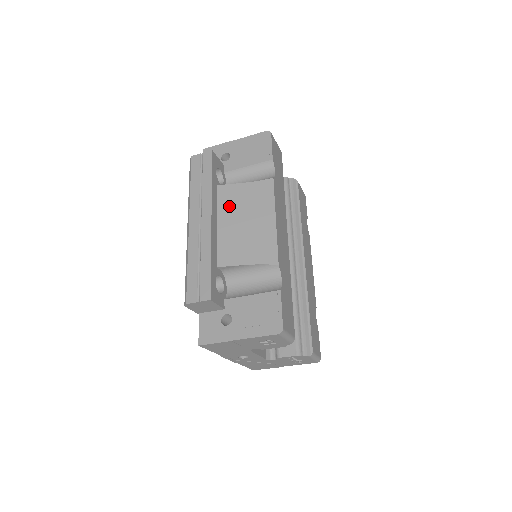
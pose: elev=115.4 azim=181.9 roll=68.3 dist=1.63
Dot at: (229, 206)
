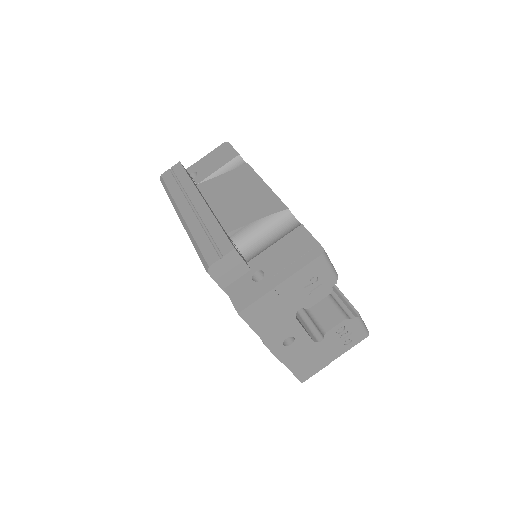
Dot at: (215, 192)
